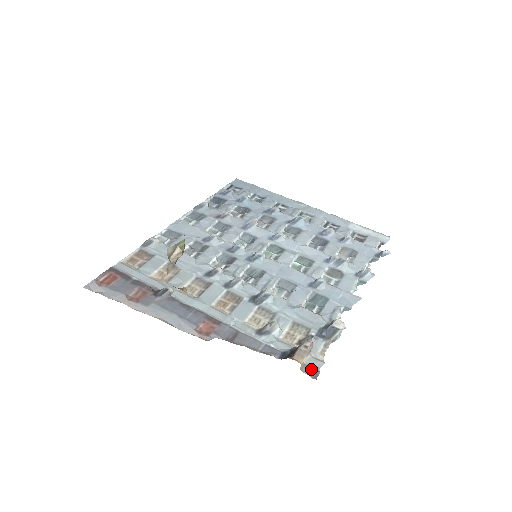
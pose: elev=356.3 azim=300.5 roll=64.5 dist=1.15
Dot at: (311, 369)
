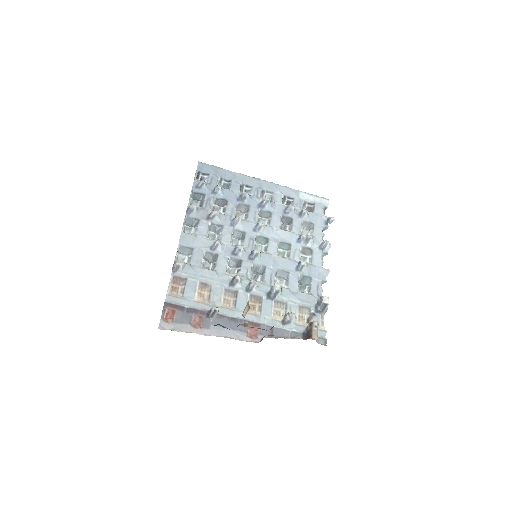
Dot at: (322, 339)
